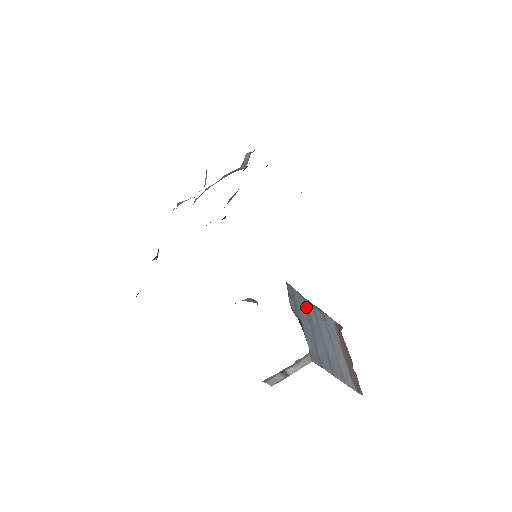
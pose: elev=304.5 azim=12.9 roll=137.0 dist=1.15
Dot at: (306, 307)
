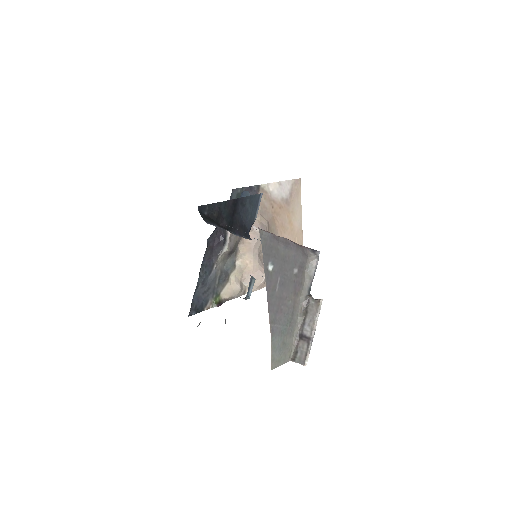
Dot at: occluded
